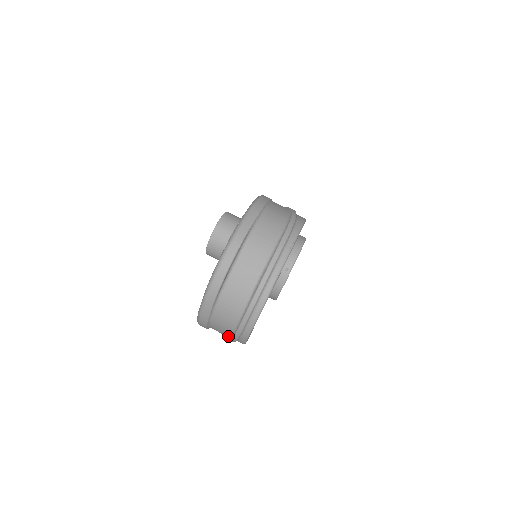
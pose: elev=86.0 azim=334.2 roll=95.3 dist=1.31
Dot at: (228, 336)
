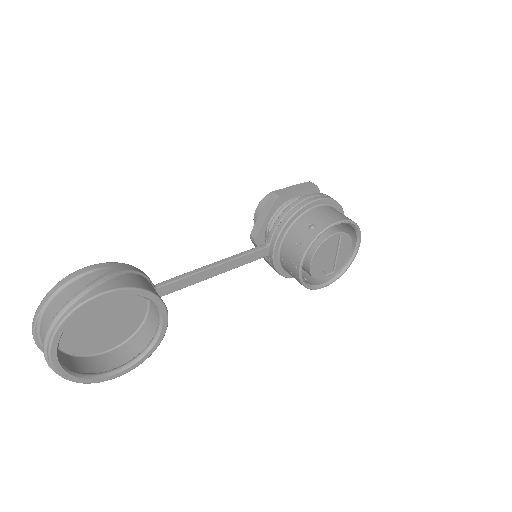
Dot at: occluded
